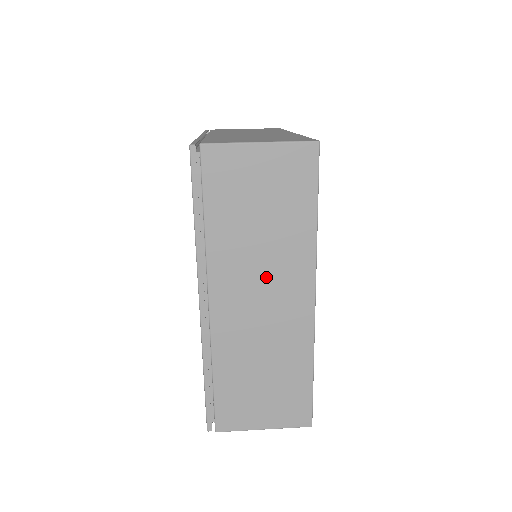
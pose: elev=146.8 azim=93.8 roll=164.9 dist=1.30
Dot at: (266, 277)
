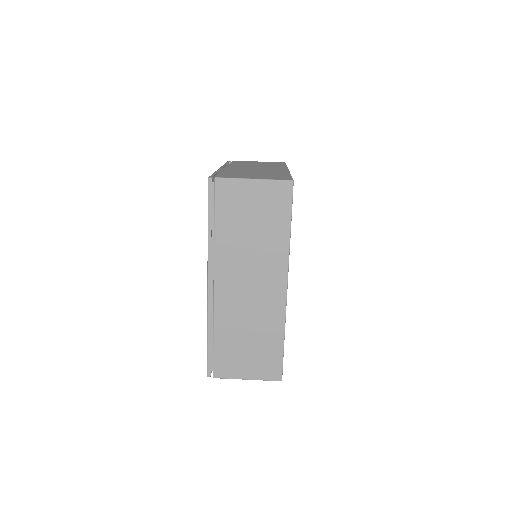
Dot at: occluded
